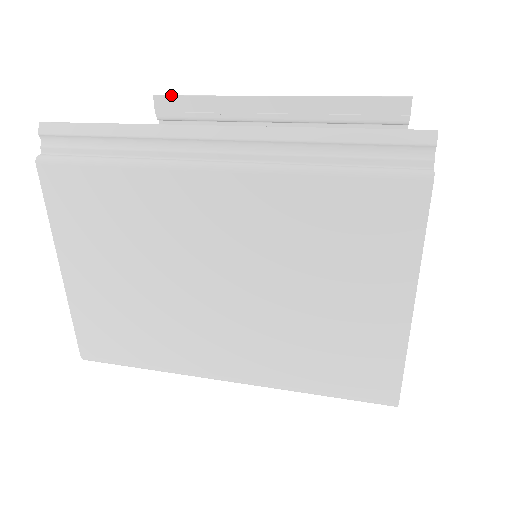
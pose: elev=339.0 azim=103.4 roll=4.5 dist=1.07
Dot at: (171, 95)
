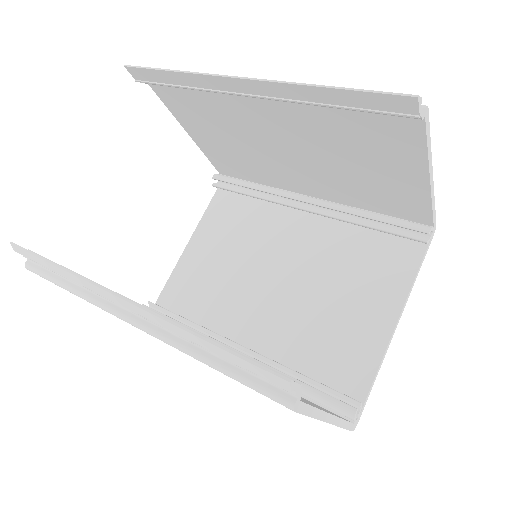
Dot at: (139, 67)
